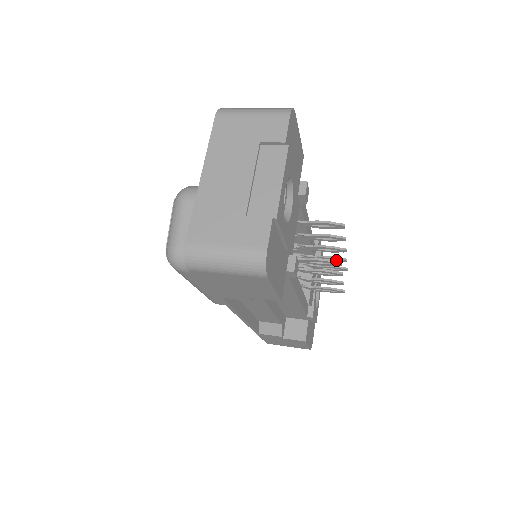
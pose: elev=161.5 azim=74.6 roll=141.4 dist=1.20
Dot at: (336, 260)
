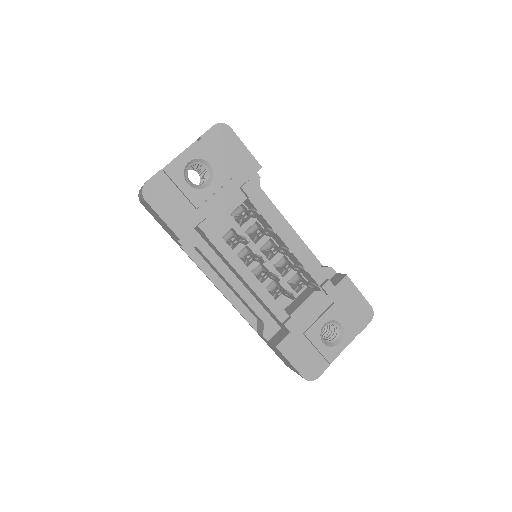
Dot at: (302, 270)
